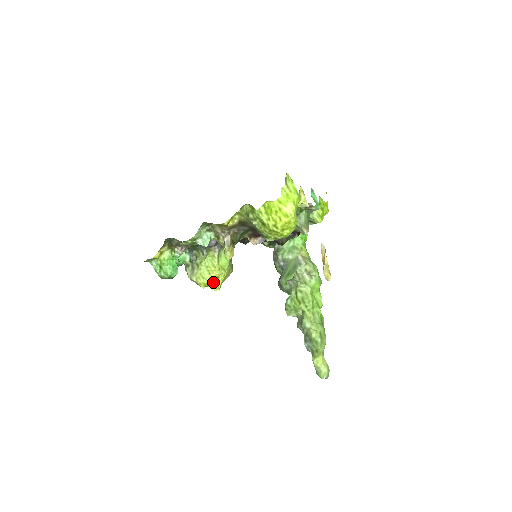
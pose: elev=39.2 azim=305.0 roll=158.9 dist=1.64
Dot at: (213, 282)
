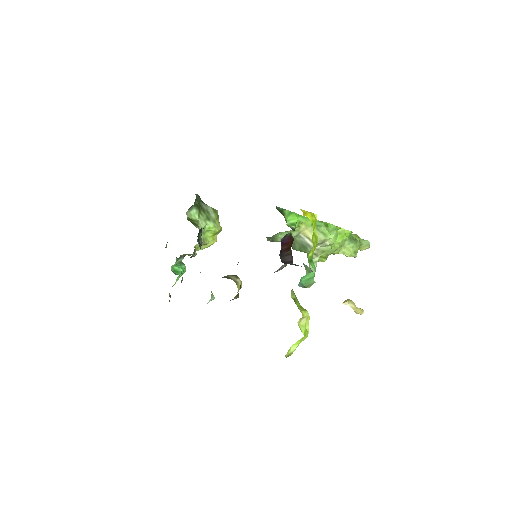
Dot at: occluded
